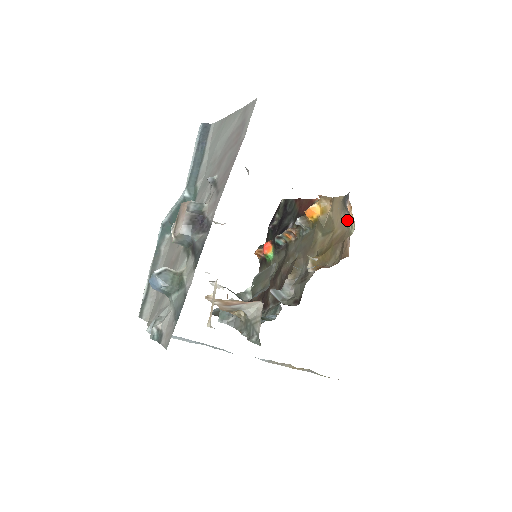
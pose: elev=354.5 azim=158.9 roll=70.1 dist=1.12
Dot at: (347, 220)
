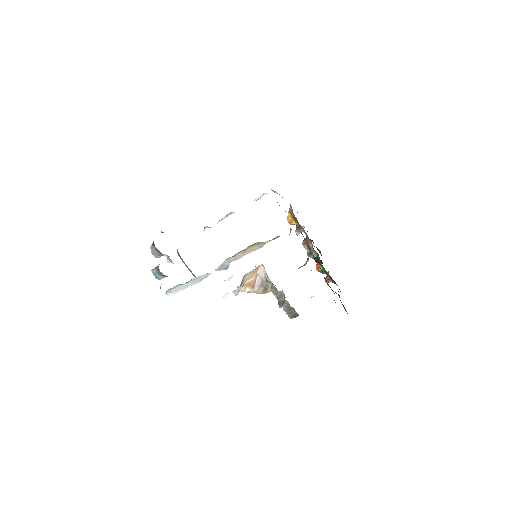
Dot at: occluded
